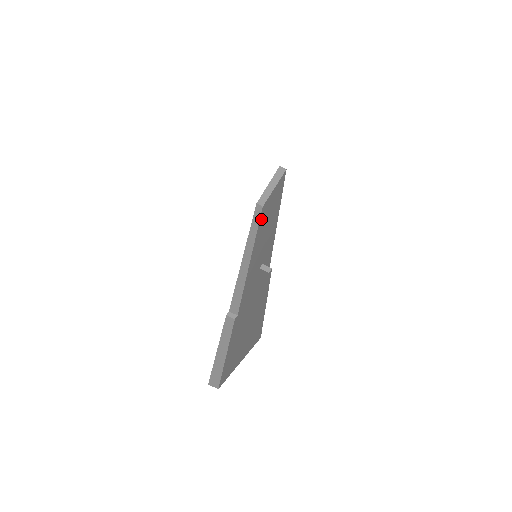
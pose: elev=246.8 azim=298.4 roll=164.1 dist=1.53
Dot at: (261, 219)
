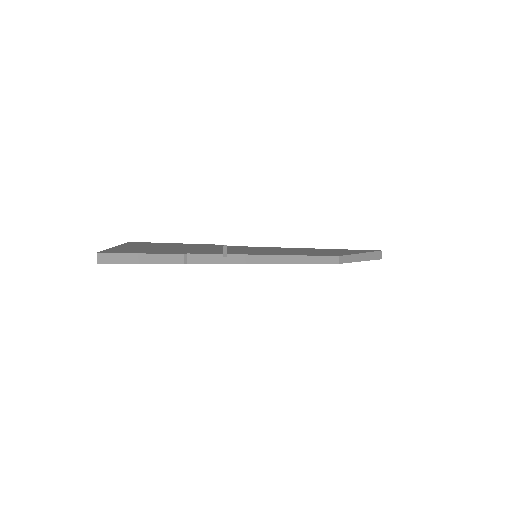
Dot at: occluded
